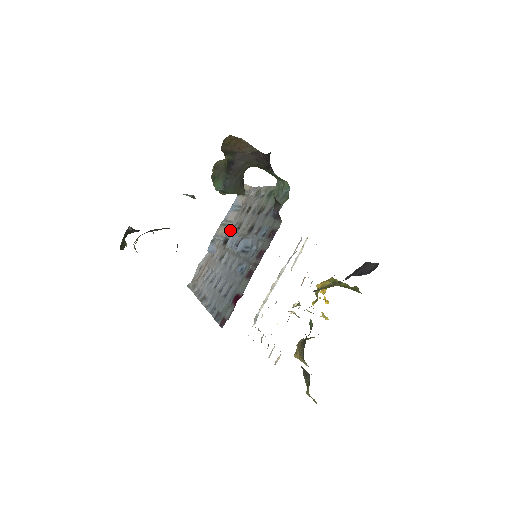
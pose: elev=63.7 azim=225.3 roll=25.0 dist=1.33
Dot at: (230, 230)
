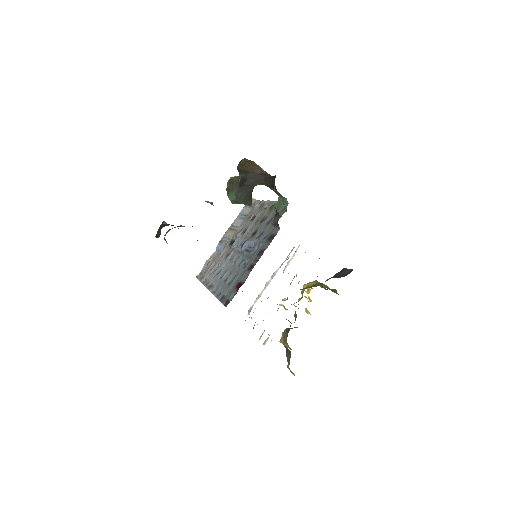
Dot at: (236, 234)
